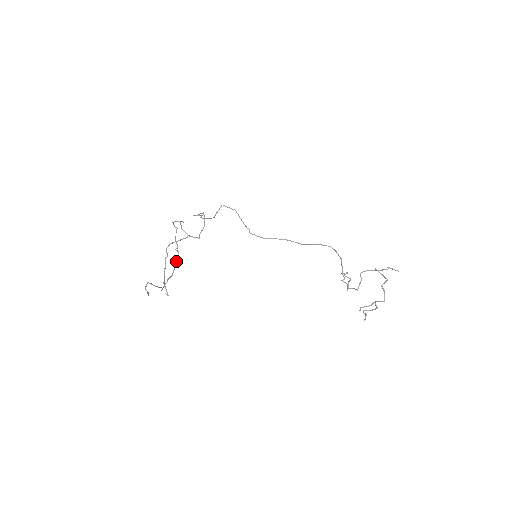
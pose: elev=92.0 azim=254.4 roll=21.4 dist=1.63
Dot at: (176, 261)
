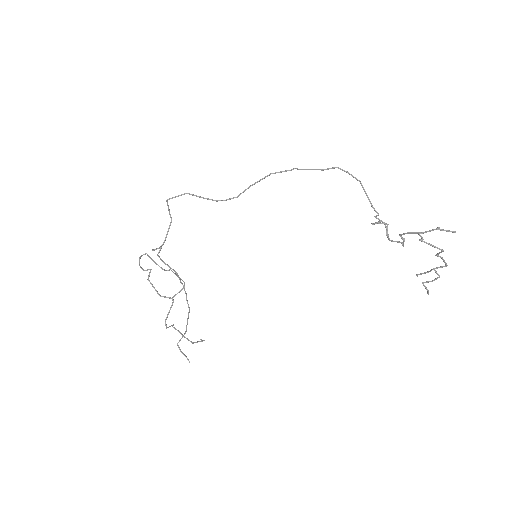
Dot at: (176, 275)
